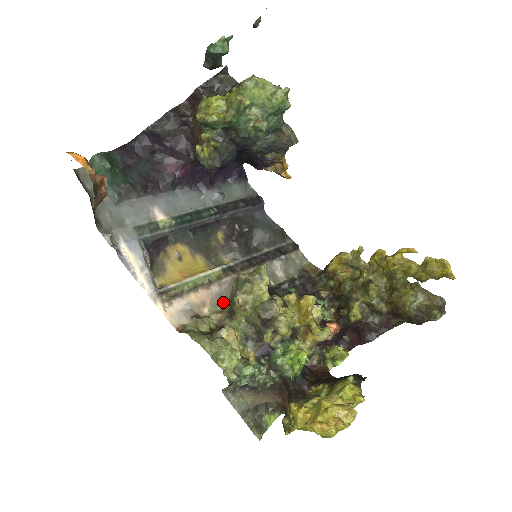
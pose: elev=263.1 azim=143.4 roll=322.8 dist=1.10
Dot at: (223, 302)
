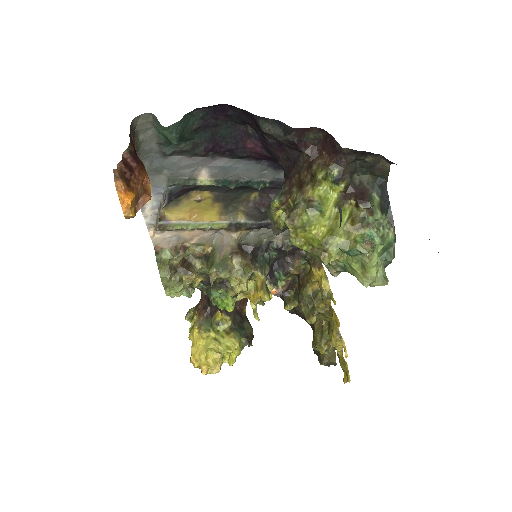
Dot at: (208, 245)
